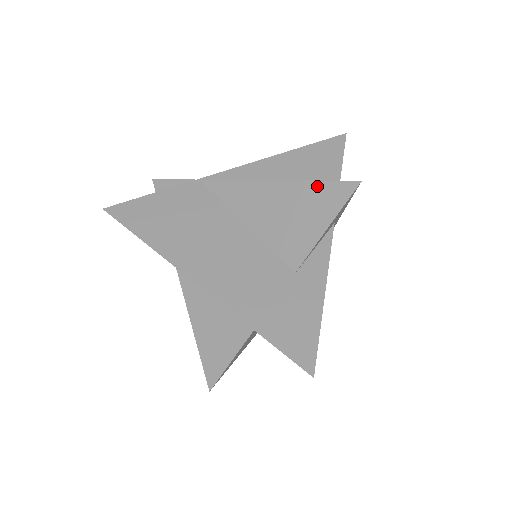
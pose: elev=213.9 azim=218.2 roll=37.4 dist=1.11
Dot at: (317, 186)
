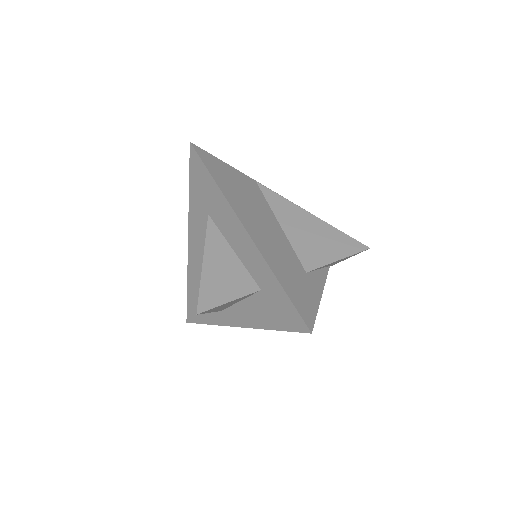
Dot at: (341, 234)
